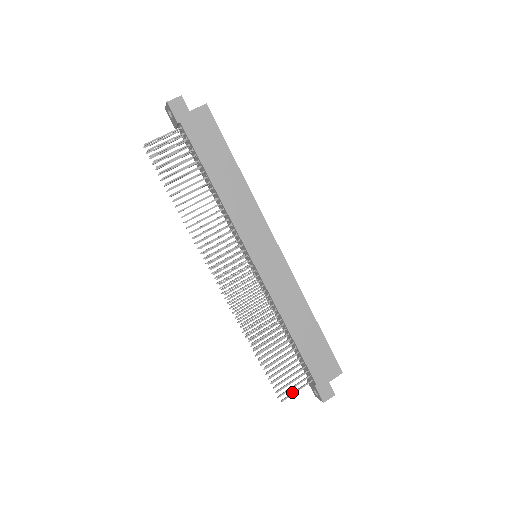
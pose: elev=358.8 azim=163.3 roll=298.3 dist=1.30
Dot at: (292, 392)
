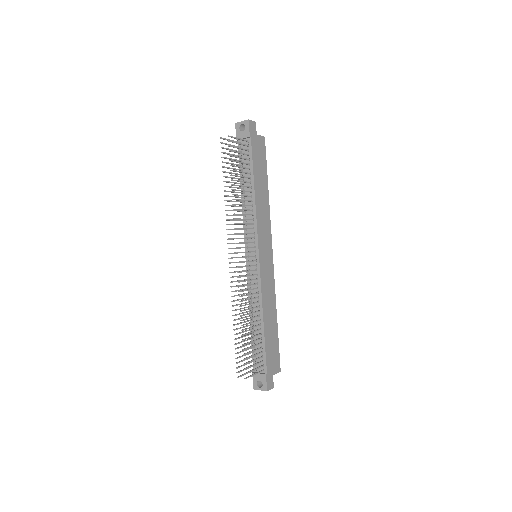
Dot at: occluded
